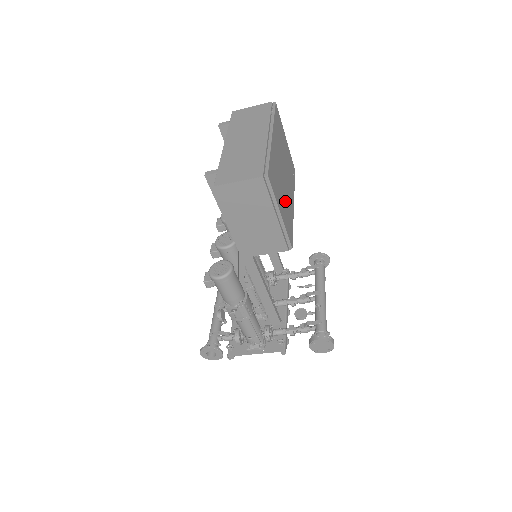
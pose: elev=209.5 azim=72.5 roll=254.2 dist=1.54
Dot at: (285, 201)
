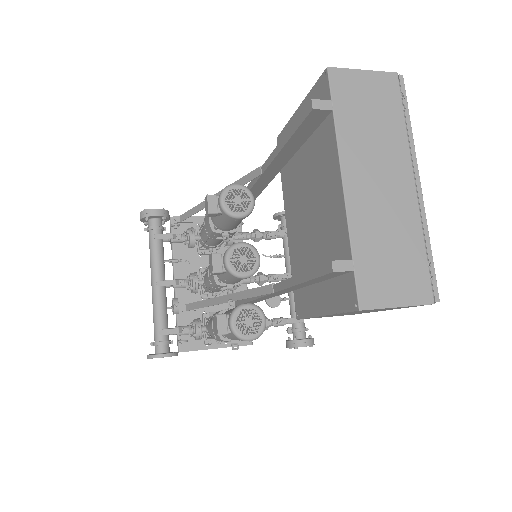
Dot at: occluded
